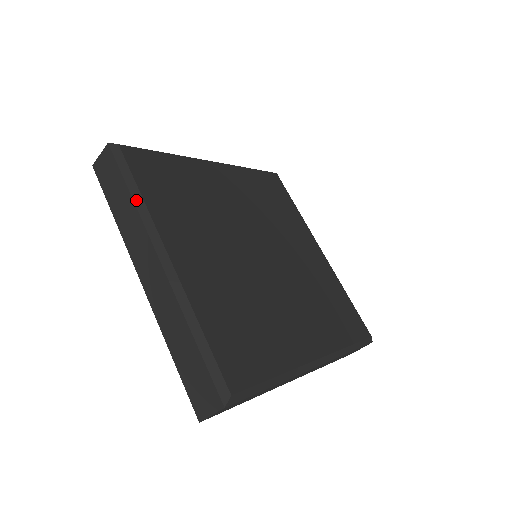
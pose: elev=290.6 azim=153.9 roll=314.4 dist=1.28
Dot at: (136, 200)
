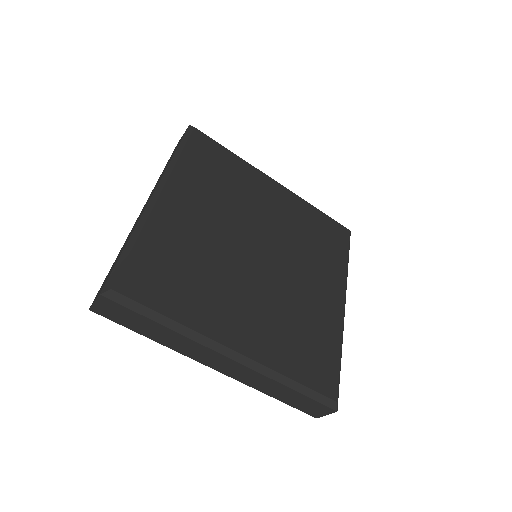
Dot at: (174, 158)
